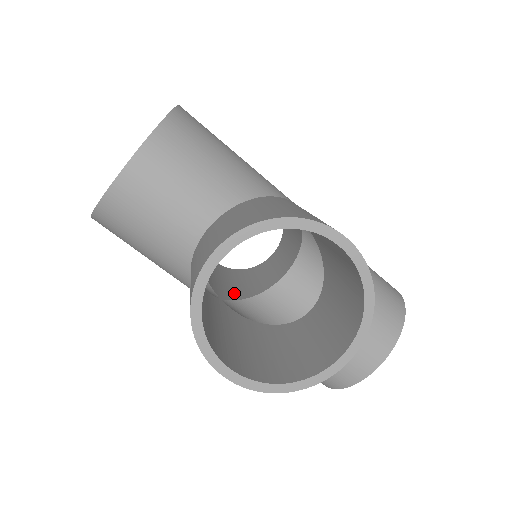
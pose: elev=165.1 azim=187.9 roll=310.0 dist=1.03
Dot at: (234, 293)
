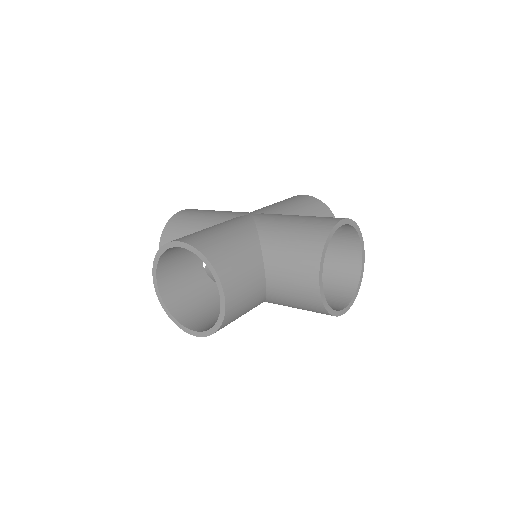
Dot at: occluded
